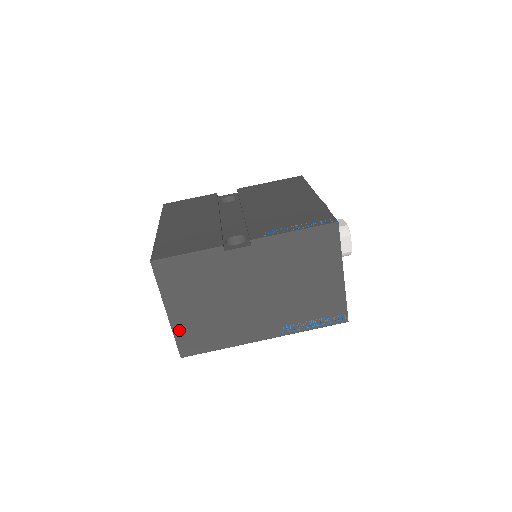
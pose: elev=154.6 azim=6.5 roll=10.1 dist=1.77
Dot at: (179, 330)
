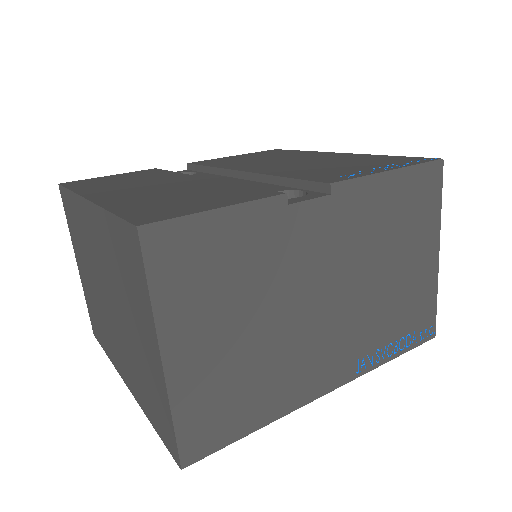
Dot at: (184, 401)
